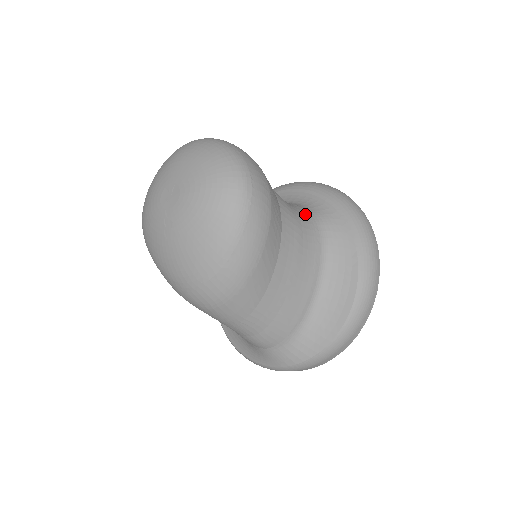
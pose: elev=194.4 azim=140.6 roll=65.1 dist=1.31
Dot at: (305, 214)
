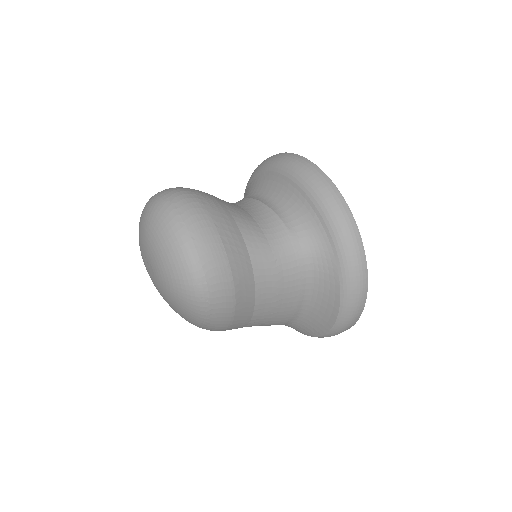
Dot at: (291, 248)
